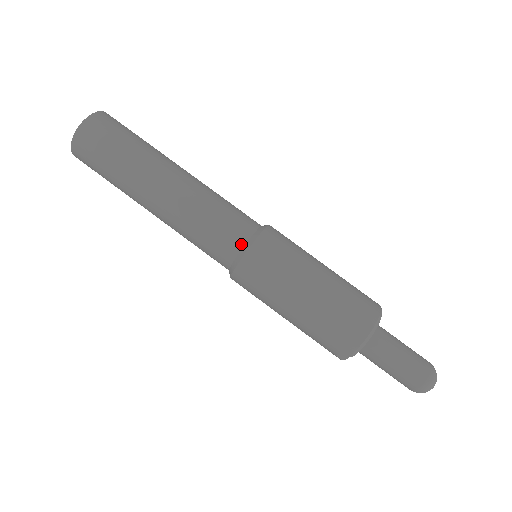
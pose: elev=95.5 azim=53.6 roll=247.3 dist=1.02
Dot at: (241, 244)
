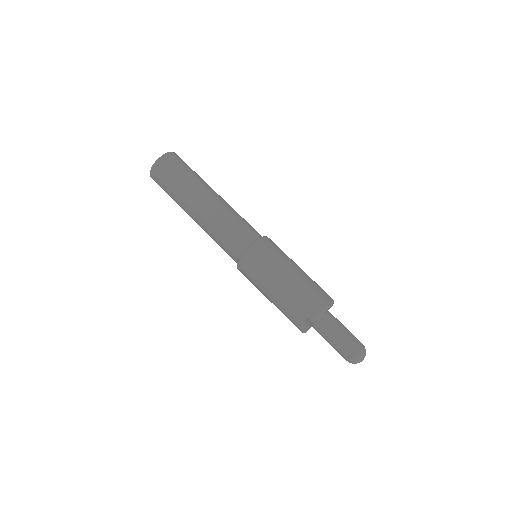
Dot at: (255, 237)
